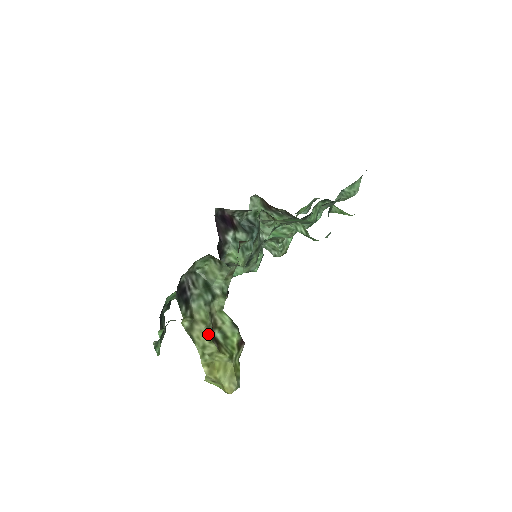
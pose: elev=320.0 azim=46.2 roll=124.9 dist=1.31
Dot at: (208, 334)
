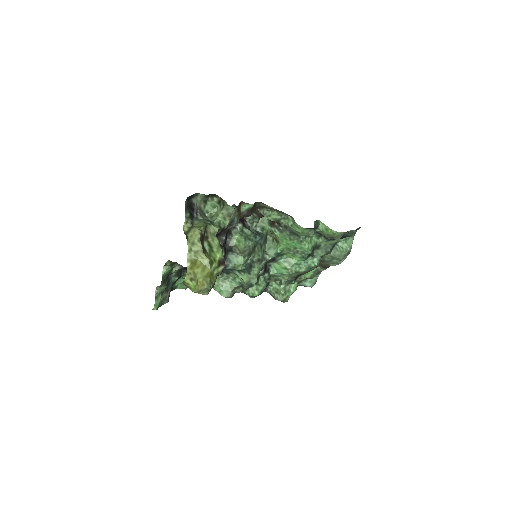
Dot at: (199, 234)
